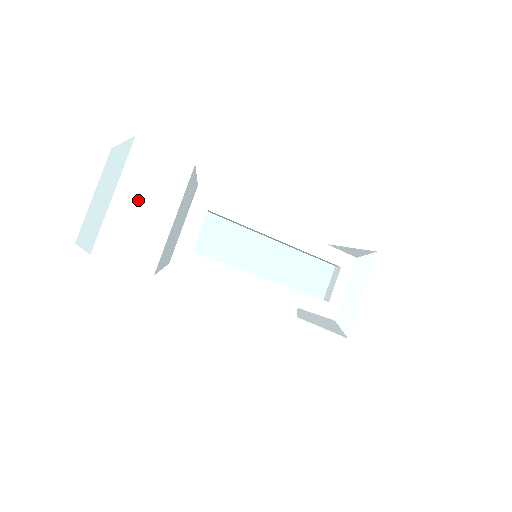
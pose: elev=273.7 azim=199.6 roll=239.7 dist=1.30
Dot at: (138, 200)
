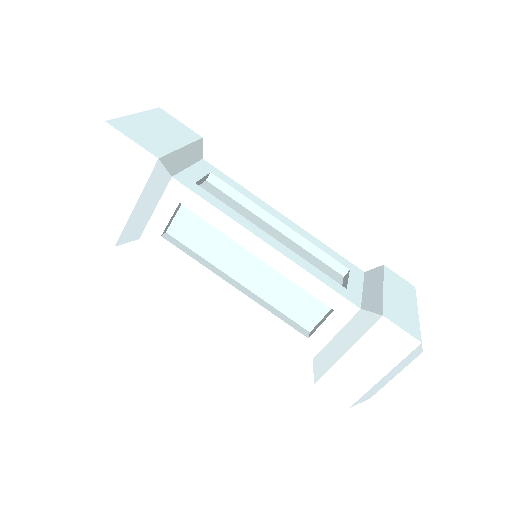
Dot at: (105, 180)
